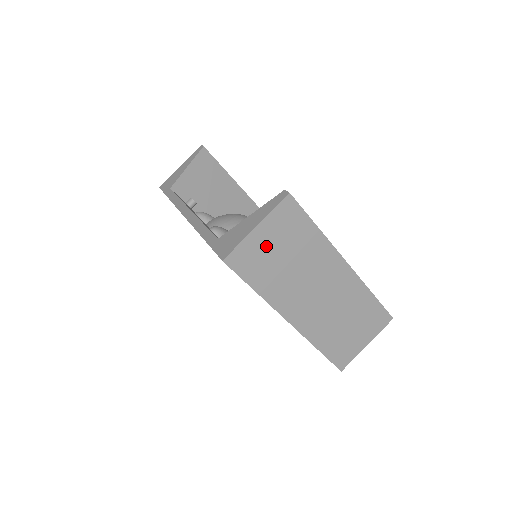
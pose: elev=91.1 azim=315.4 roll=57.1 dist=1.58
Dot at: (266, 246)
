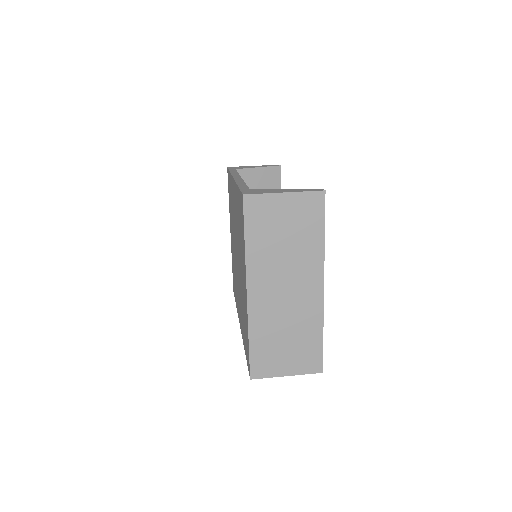
Dot at: (280, 214)
